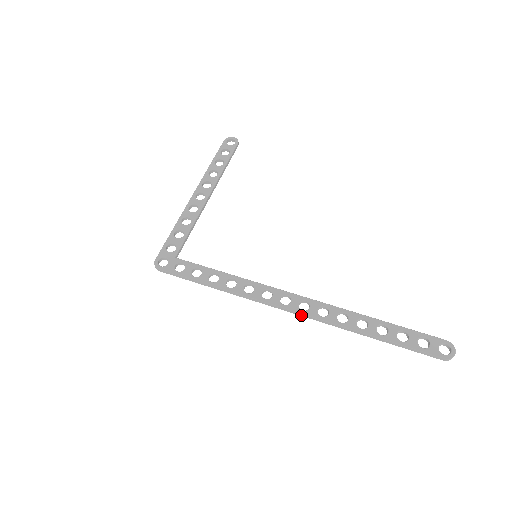
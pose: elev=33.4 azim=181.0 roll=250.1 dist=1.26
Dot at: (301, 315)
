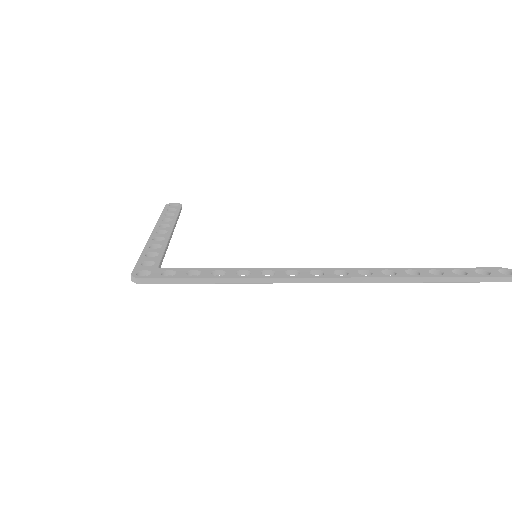
Dot at: (343, 281)
